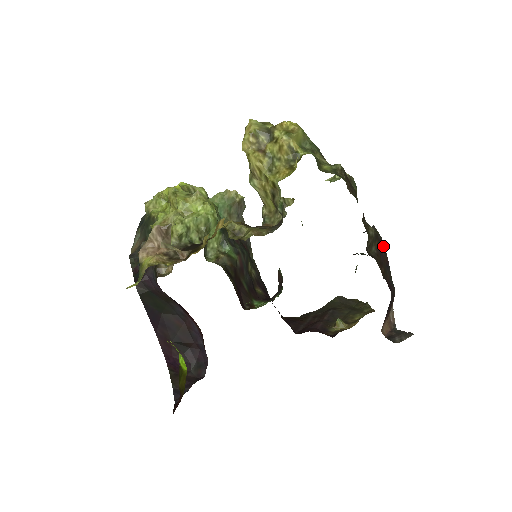
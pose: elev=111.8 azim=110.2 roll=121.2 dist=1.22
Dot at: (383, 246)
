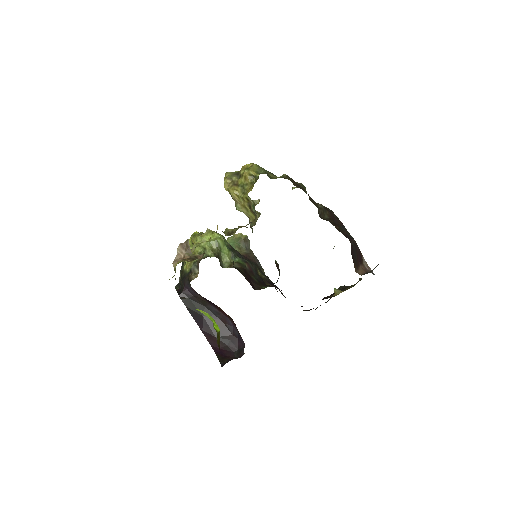
Dot at: (335, 215)
